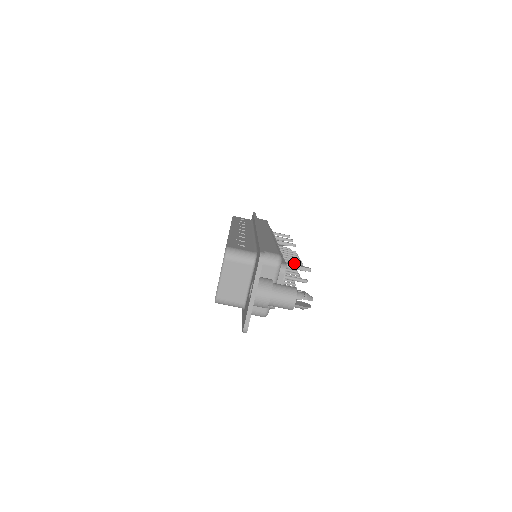
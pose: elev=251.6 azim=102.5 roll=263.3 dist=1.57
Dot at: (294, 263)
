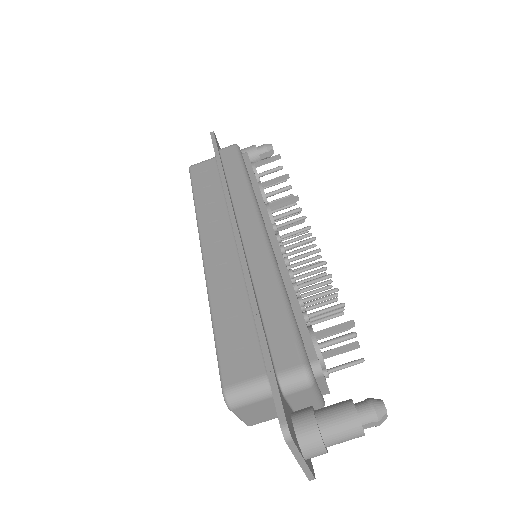
Dot at: occluded
